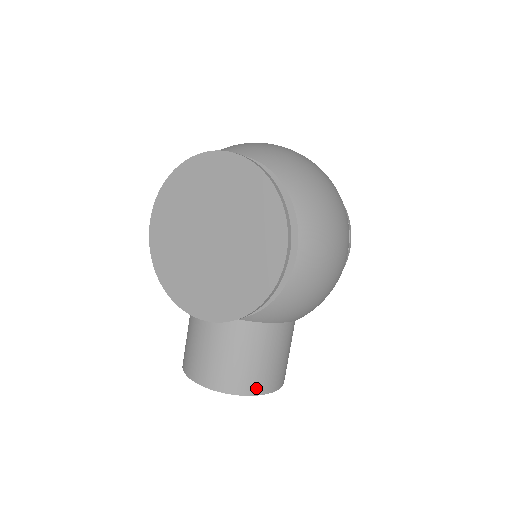
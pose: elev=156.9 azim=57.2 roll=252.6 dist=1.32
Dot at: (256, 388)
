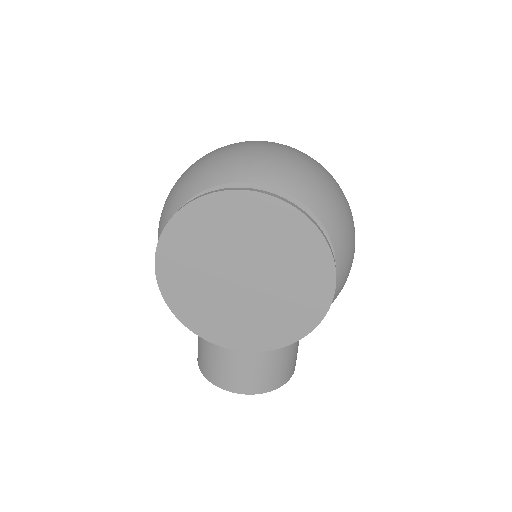
Dot at: (285, 378)
